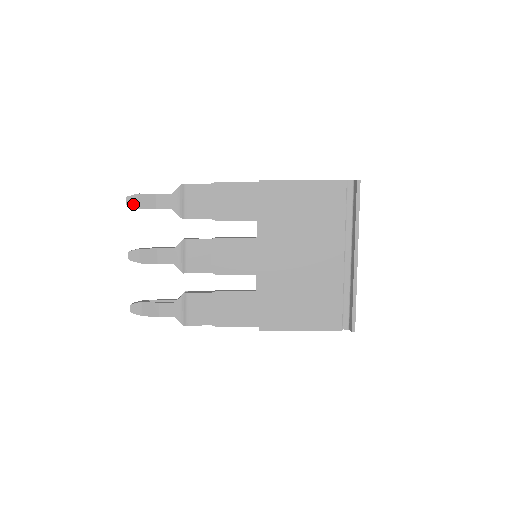
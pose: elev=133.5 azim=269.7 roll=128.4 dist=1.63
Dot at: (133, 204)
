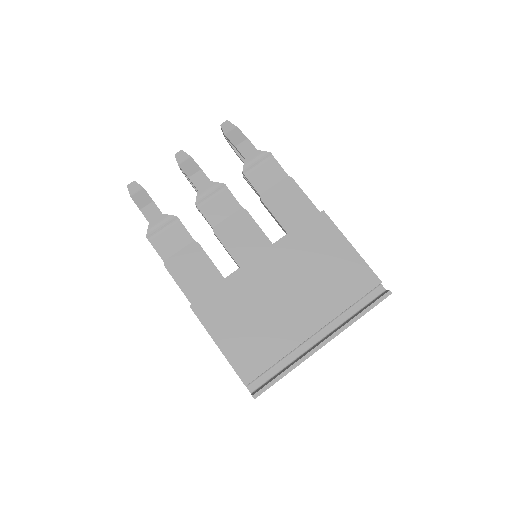
Dot at: (225, 128)
